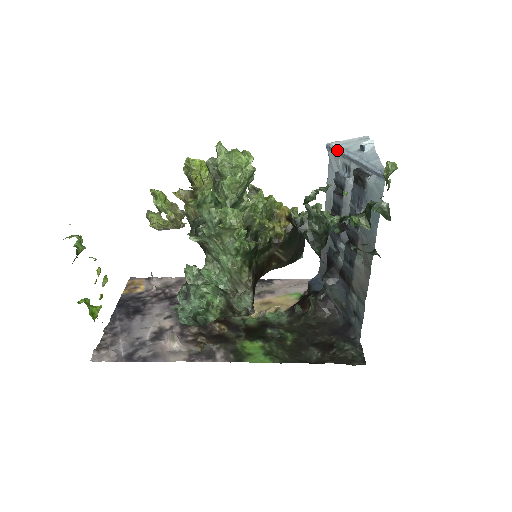
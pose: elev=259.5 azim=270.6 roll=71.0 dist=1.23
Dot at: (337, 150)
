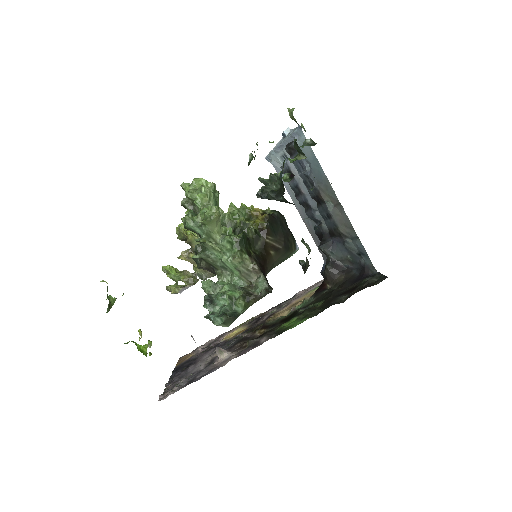
Dot at: (272, 152)
